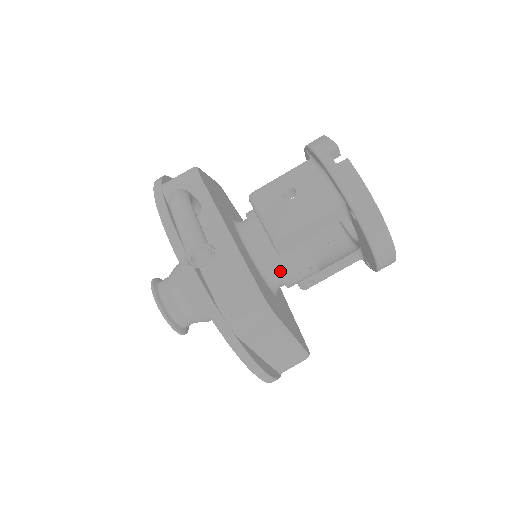
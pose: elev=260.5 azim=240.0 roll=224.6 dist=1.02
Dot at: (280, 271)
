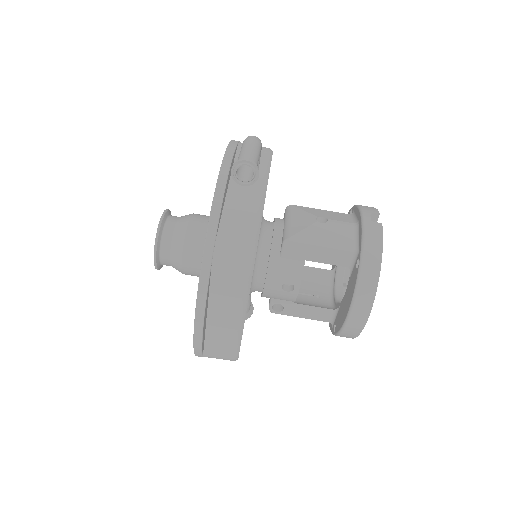
Dot at: (271, 269)
